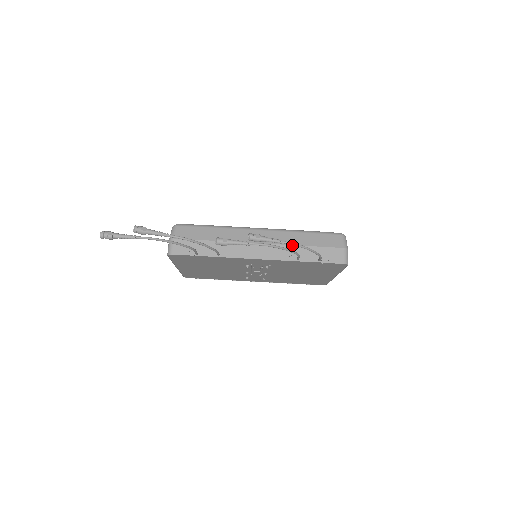
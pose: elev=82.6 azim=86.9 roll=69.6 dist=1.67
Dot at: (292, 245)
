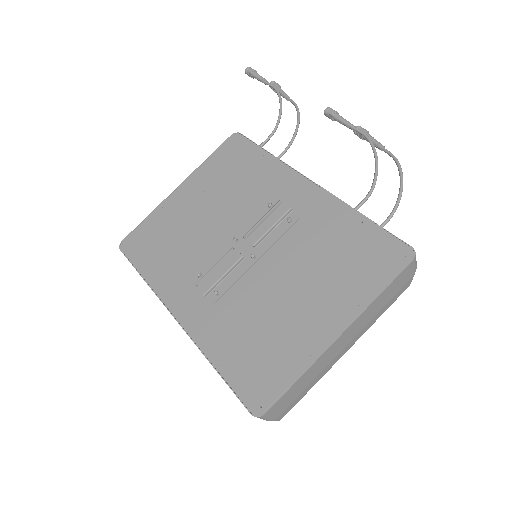
Dot at: occluded
